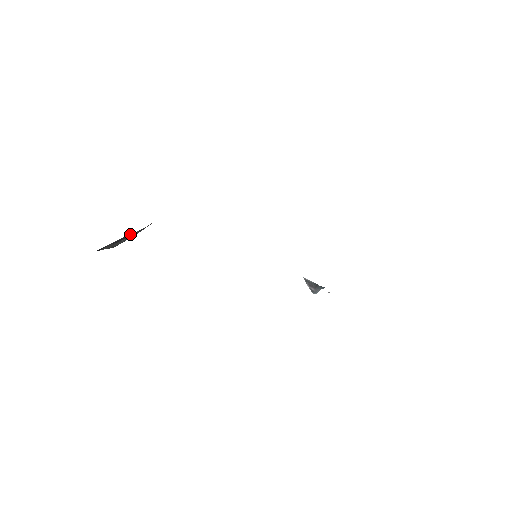
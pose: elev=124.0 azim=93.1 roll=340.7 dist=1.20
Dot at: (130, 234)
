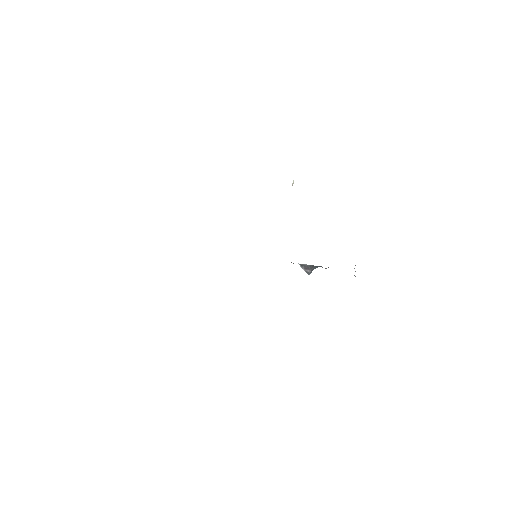
Dot at: occluded
